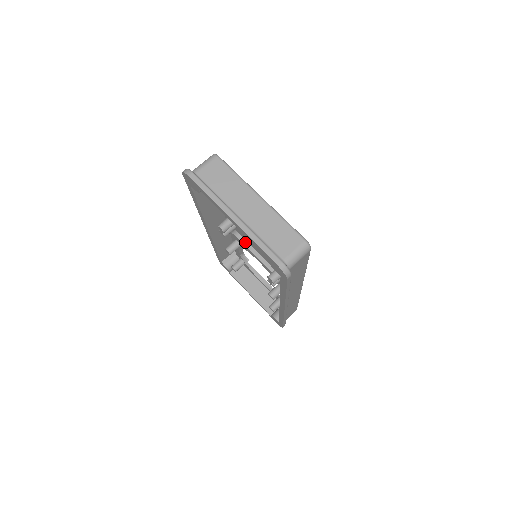
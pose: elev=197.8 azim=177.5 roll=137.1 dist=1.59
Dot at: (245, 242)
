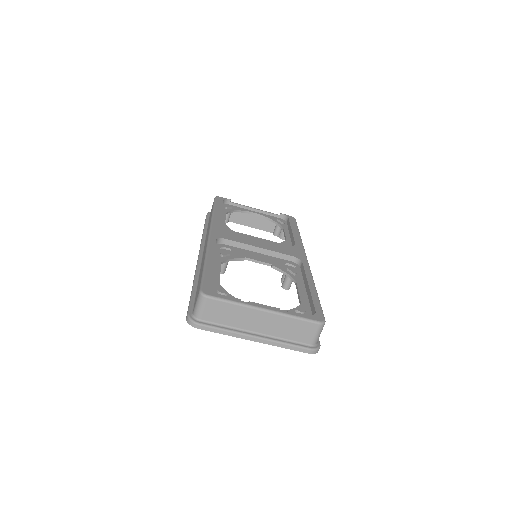
Dot at: occluded
